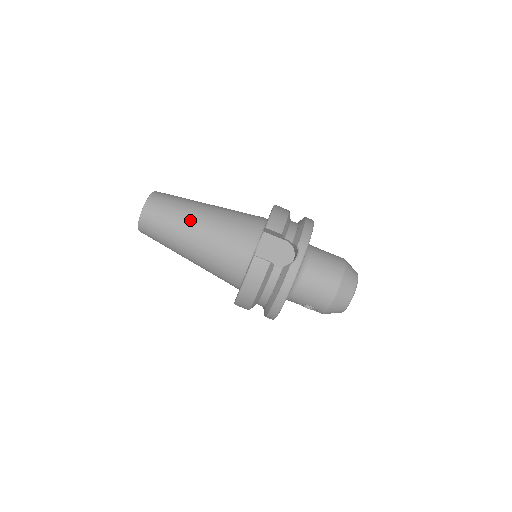
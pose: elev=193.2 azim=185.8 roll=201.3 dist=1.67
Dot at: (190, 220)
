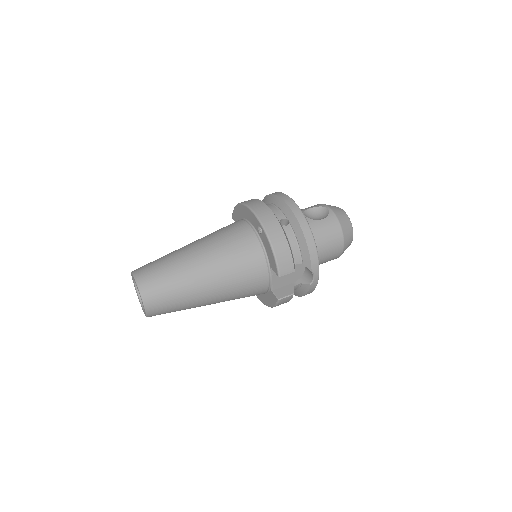
Dot at: (199, 298)
